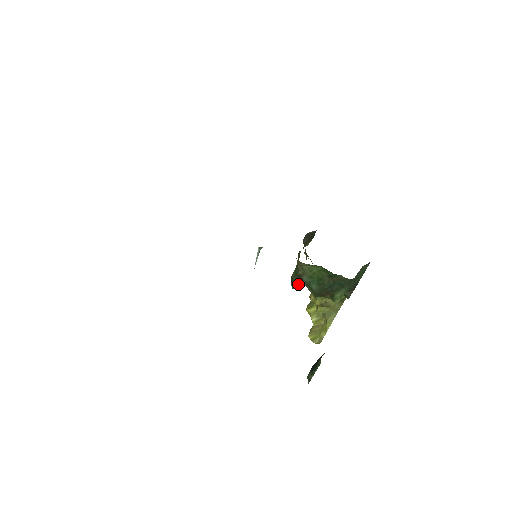
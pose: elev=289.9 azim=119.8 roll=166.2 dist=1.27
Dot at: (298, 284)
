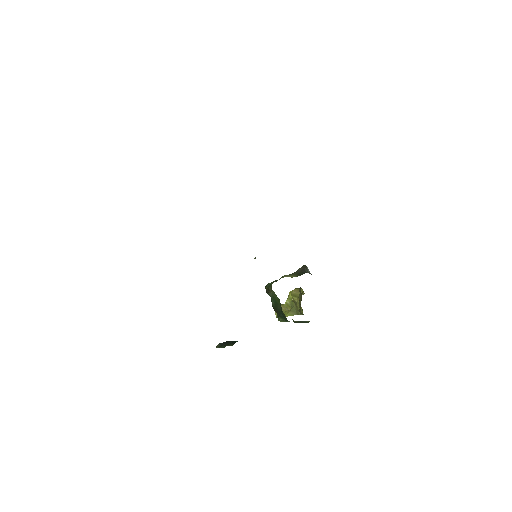
Dot at: occluded
